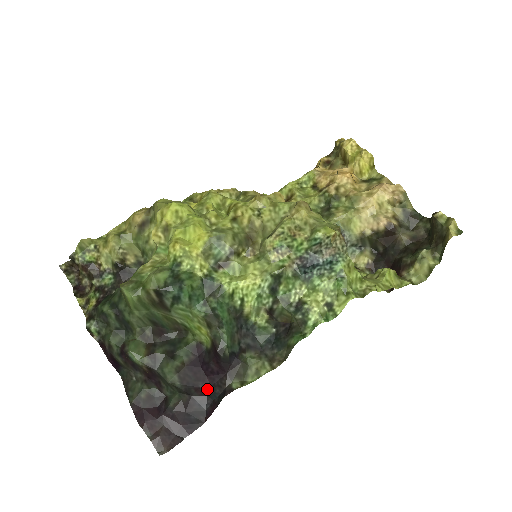
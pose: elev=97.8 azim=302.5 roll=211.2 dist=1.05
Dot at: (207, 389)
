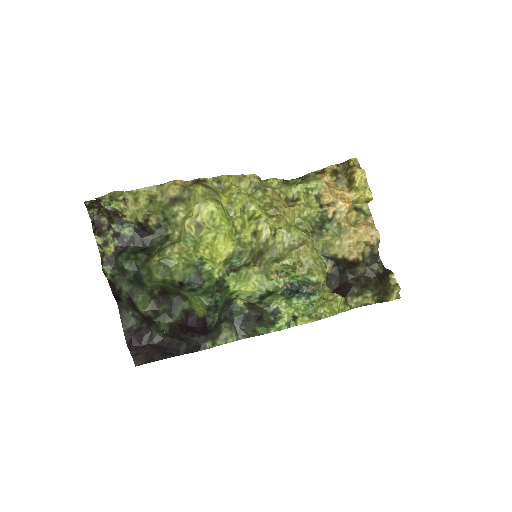
Dot at: (186, 338)
